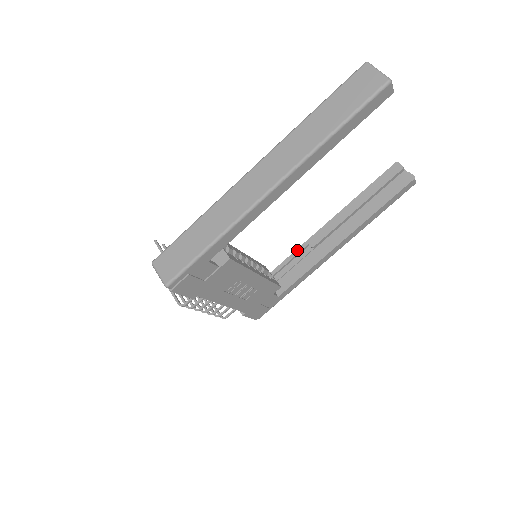
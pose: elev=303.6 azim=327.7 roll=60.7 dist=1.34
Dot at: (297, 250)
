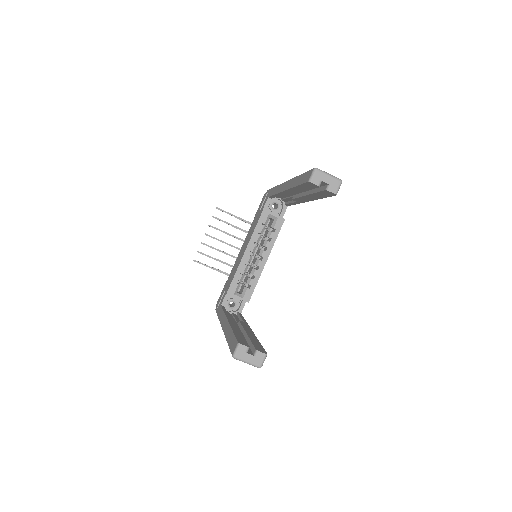
Dot at: (276, 195)
